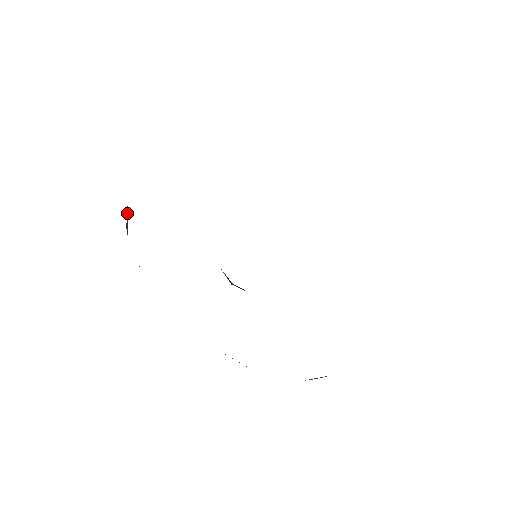
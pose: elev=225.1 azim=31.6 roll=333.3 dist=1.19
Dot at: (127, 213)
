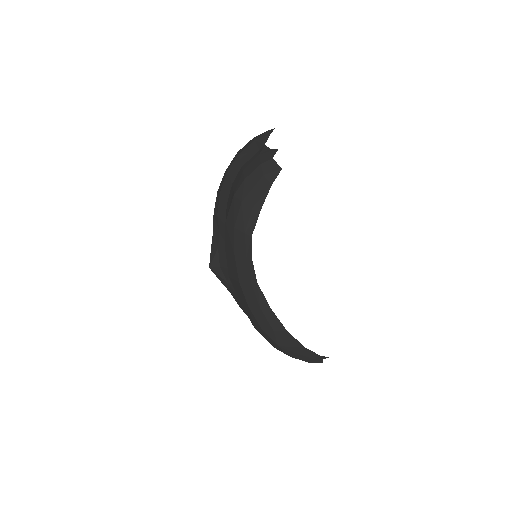
Dot at: (273, 166)
